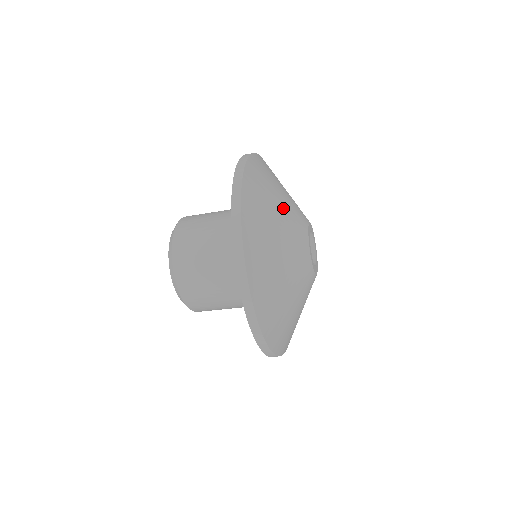
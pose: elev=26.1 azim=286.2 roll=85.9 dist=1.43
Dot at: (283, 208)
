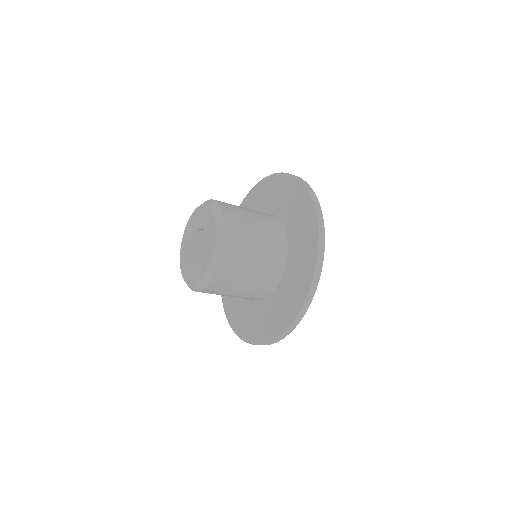
Dot at: occluded
